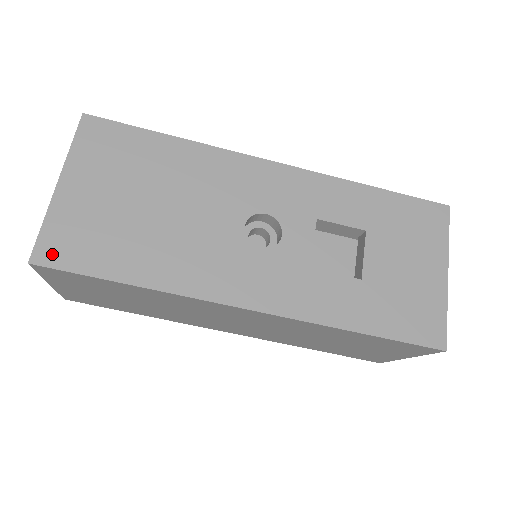
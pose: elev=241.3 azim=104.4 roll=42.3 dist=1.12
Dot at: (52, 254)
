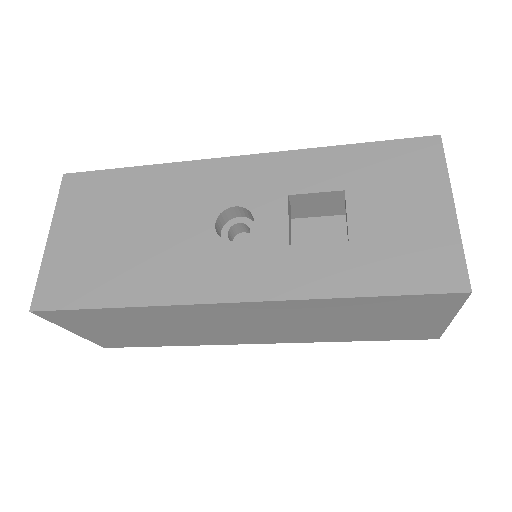
Dot at: (48, 298)
